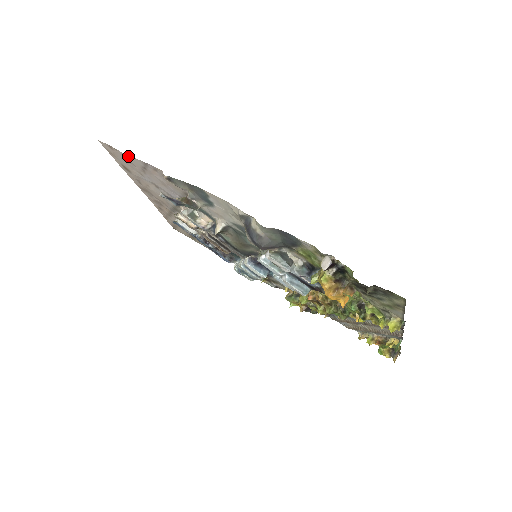
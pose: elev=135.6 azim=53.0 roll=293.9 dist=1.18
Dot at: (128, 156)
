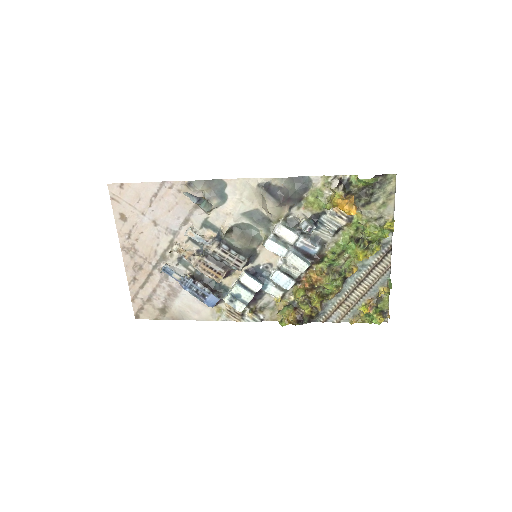
Dot at: (143, 184)
